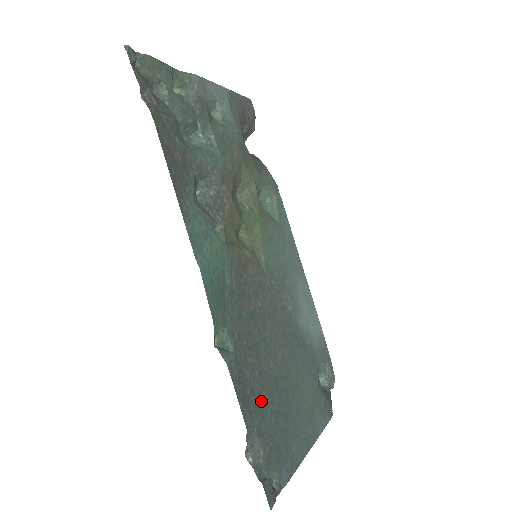
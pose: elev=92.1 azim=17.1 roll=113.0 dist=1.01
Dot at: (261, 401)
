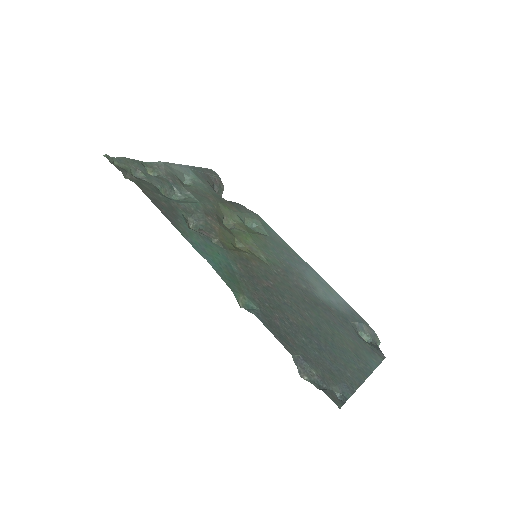
Dot at: (299, 341)
